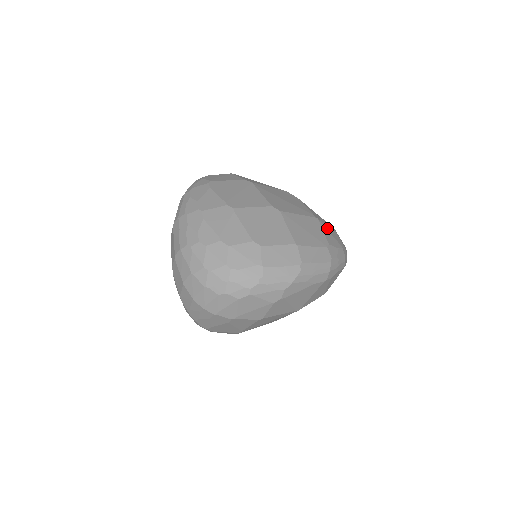
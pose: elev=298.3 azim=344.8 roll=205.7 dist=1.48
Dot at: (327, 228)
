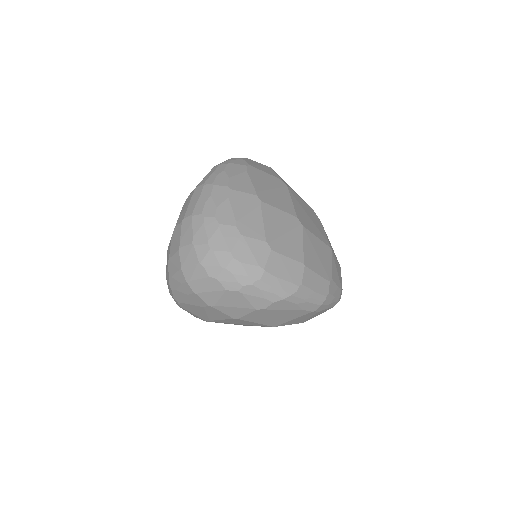
Dot at: (336, 263)
